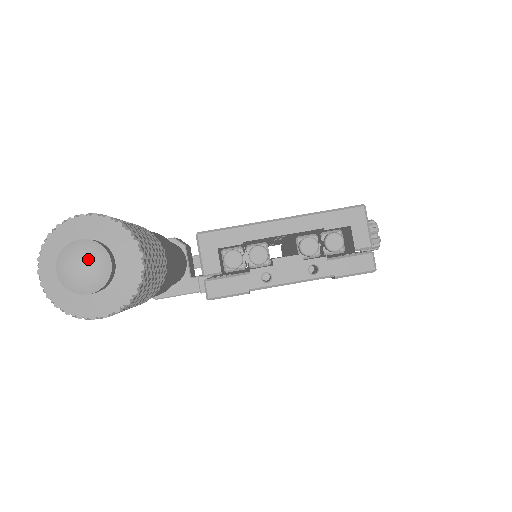
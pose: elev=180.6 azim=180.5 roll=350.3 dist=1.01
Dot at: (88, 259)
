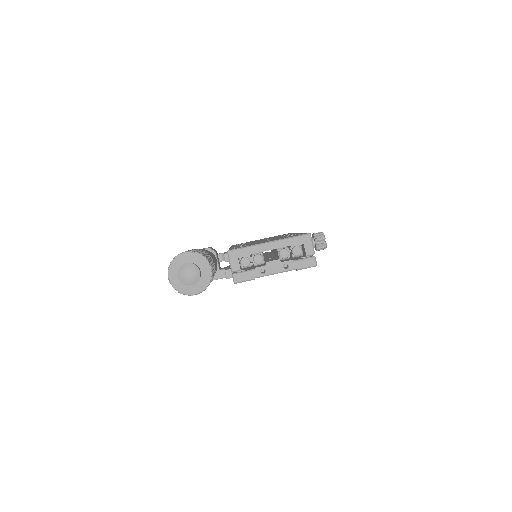
Dot at: (191, 271)
